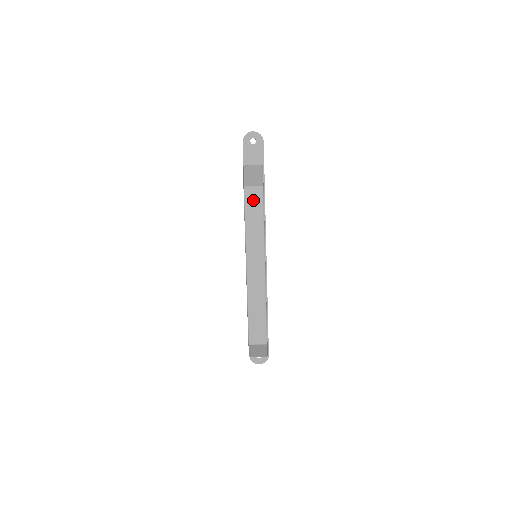
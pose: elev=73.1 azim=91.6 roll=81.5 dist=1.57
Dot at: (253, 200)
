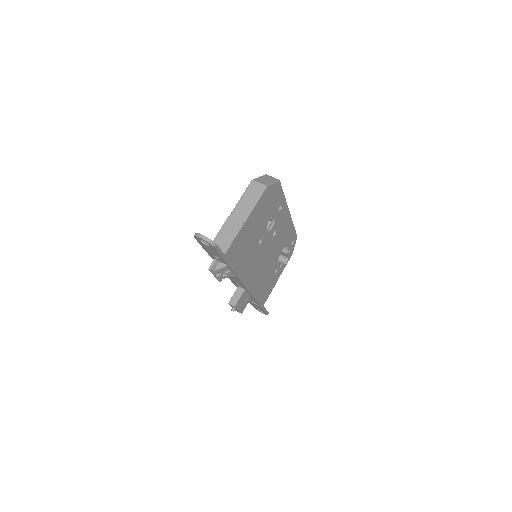
Dot at: occluded
